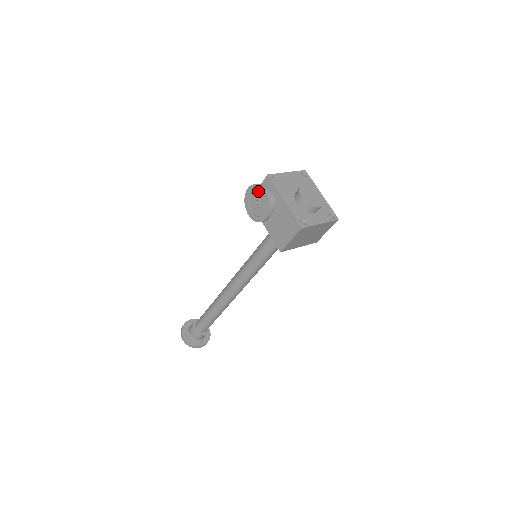
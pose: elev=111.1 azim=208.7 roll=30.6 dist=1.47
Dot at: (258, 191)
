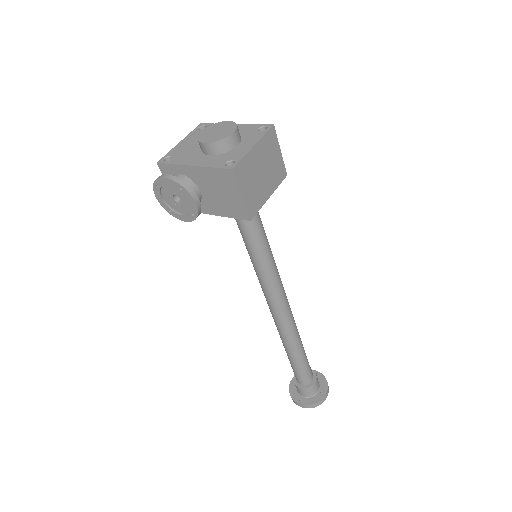
Dot at: (163, 187)
